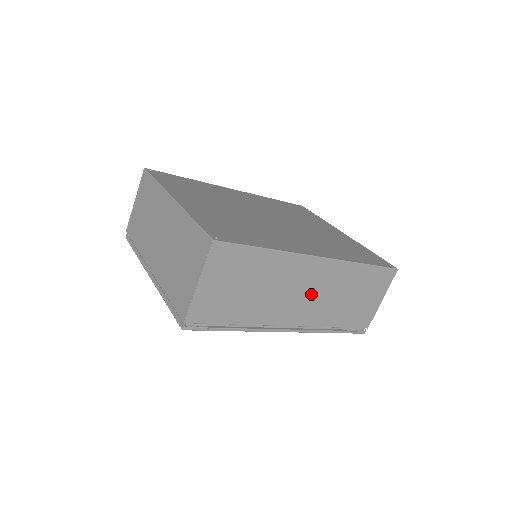
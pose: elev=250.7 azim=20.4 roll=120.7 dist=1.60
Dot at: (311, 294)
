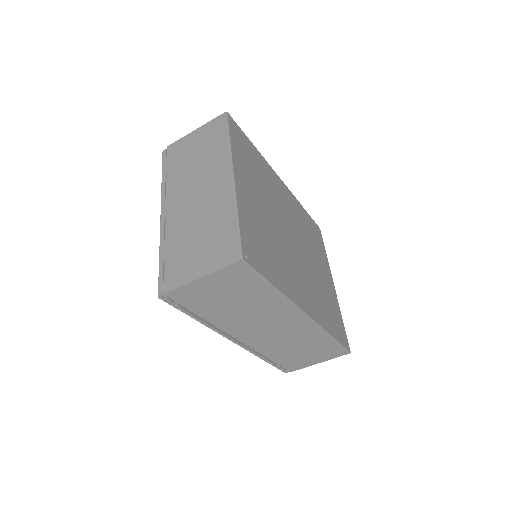
Dot at: (276, 332)
